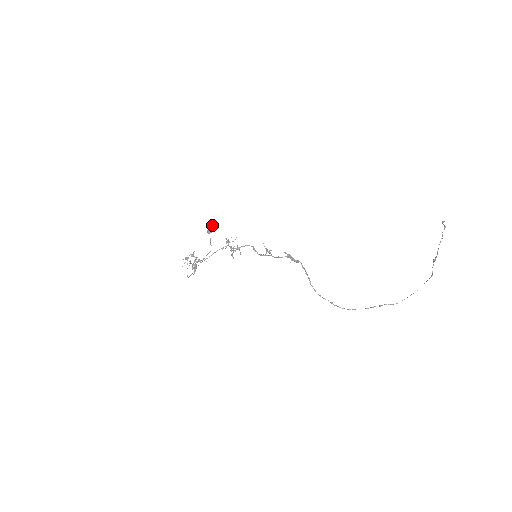
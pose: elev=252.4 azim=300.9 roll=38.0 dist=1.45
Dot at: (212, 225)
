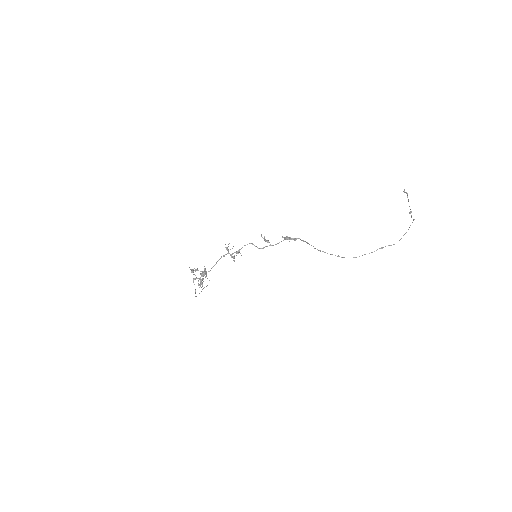
Dot at: occluded
